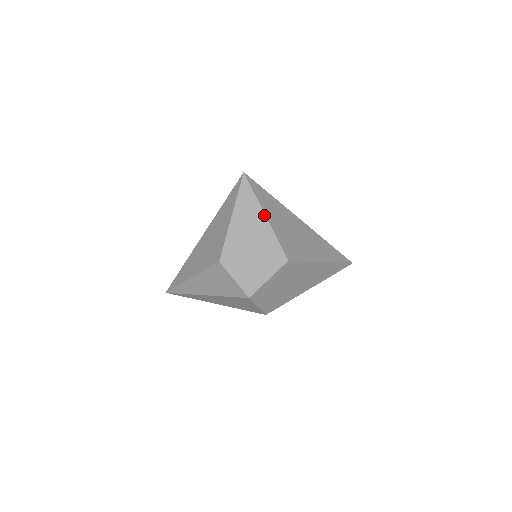
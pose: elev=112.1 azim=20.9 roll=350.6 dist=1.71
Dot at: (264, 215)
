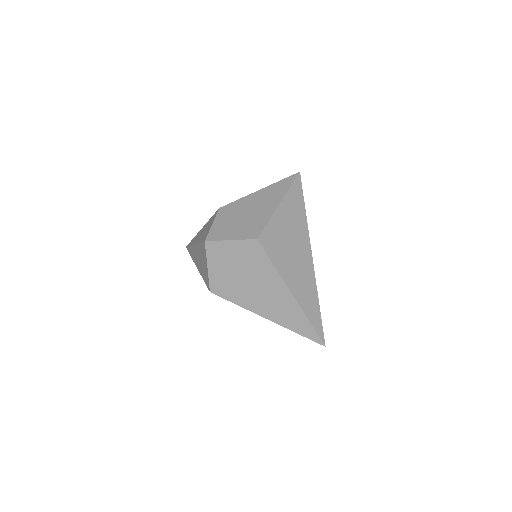
Dot at: (280, 202)
